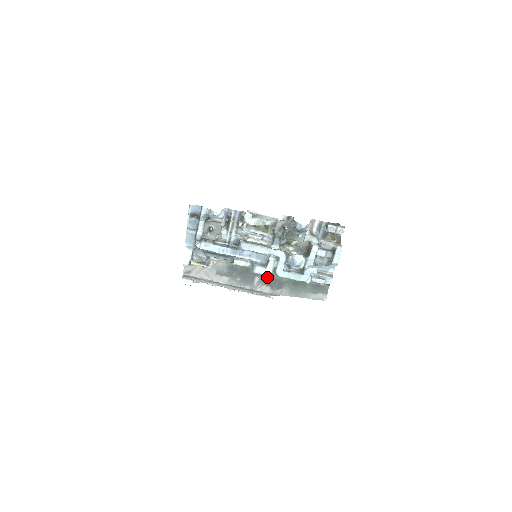
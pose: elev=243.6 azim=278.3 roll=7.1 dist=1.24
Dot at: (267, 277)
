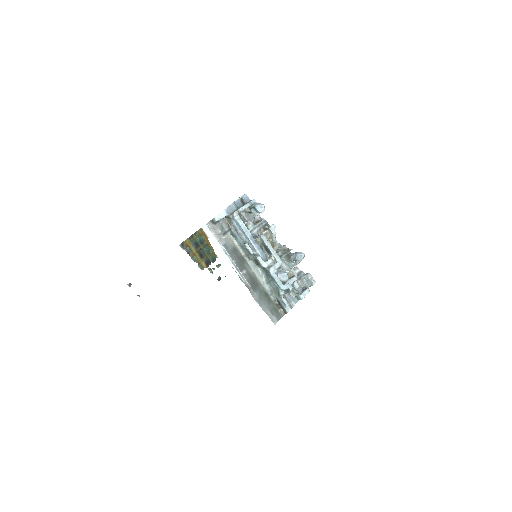
Dot at: (251, 276)
